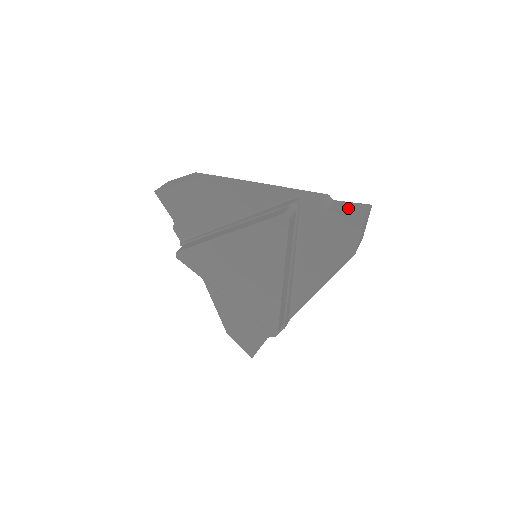
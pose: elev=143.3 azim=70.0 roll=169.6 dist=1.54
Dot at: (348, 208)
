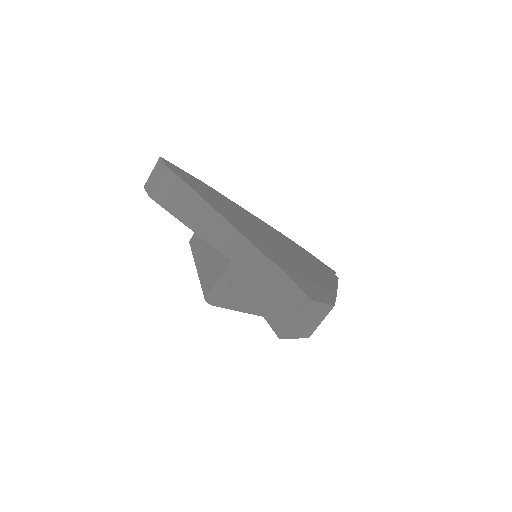
Dot at: (277, 302)
